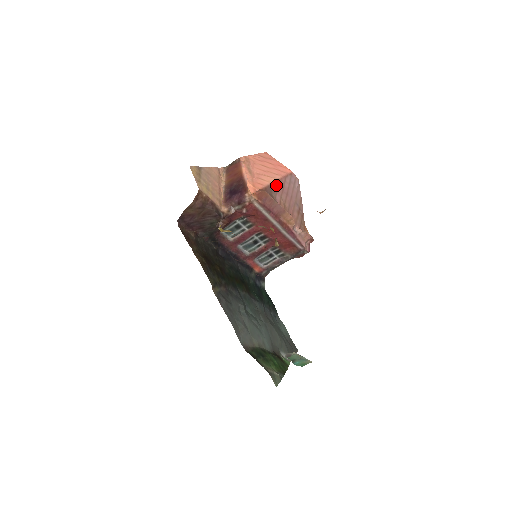
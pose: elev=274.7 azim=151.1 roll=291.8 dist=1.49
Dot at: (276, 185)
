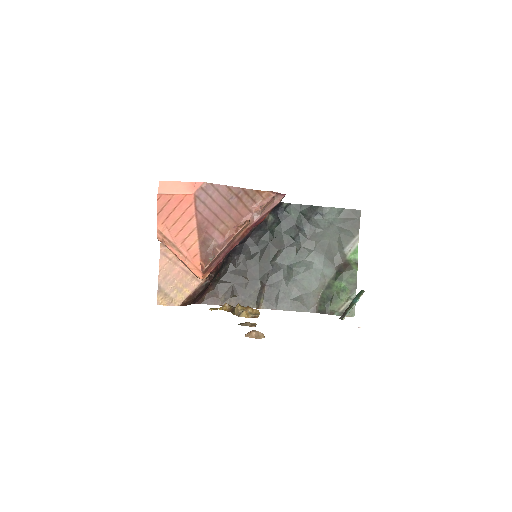
Dot at: (202, 233)
